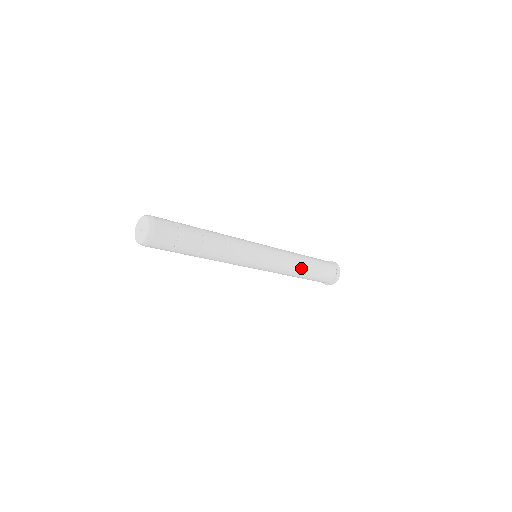
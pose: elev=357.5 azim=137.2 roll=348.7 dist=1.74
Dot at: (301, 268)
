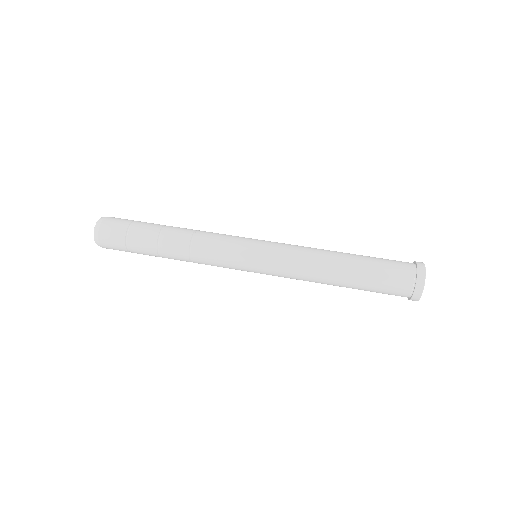
Dot at: (328, 273)
